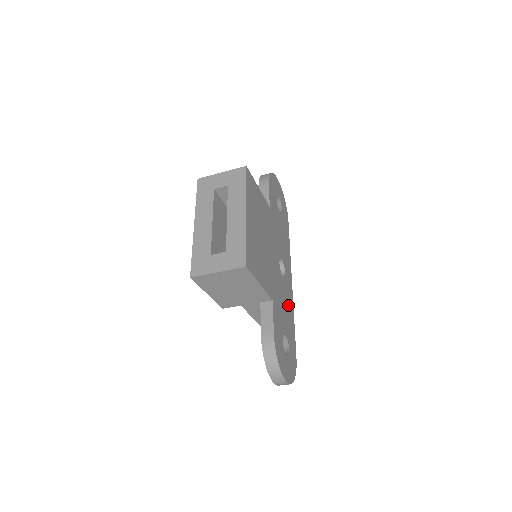
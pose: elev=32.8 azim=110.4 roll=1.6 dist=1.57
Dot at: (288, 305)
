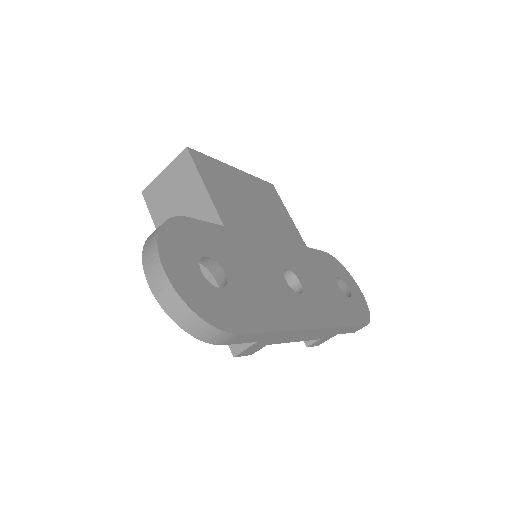
Dot at: (275, 301)
